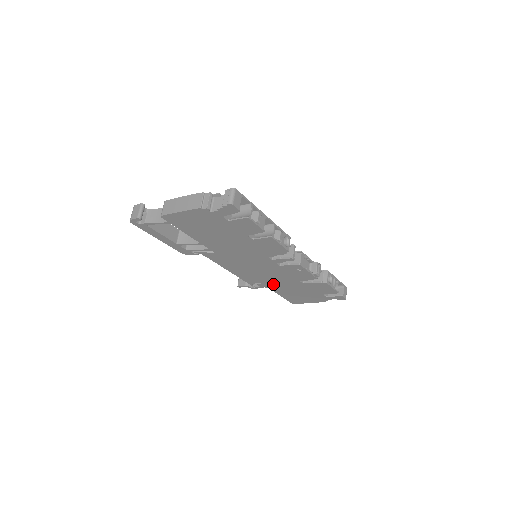
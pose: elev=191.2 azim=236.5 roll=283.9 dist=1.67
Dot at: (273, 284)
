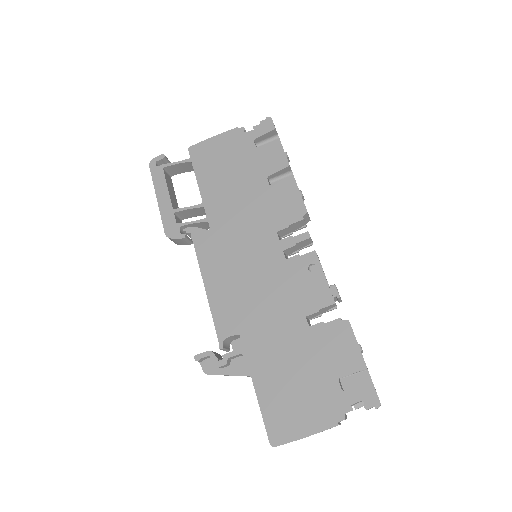
Dot at: (258, 337)
